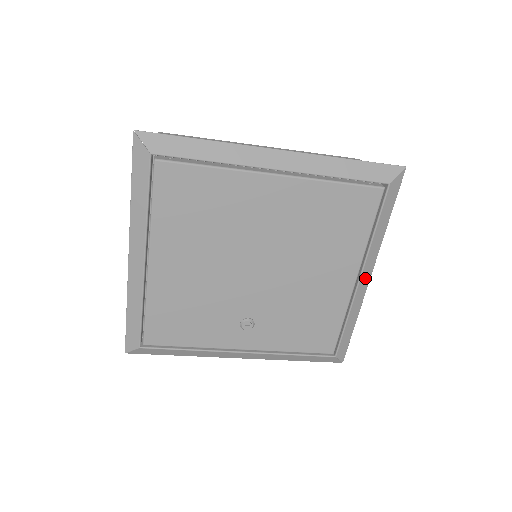
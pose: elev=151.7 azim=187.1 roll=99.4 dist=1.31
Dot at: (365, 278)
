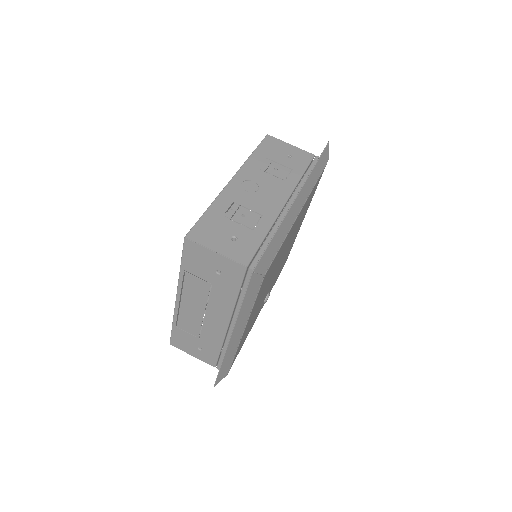
Dot at: occluded
